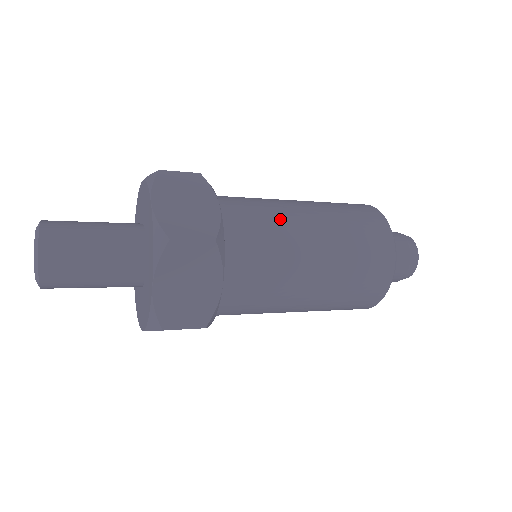
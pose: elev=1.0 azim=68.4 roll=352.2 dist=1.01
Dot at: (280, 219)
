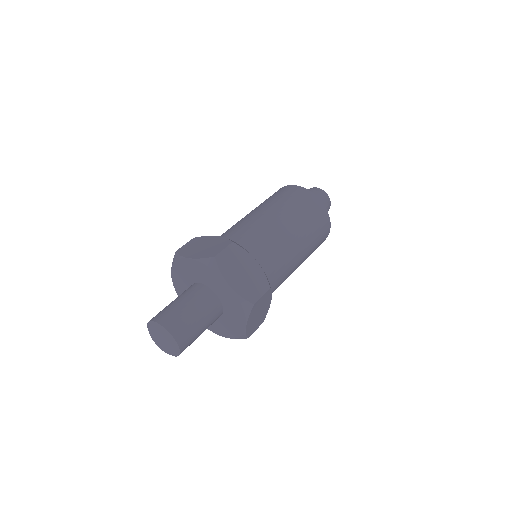
Dot at: (288, 275)
